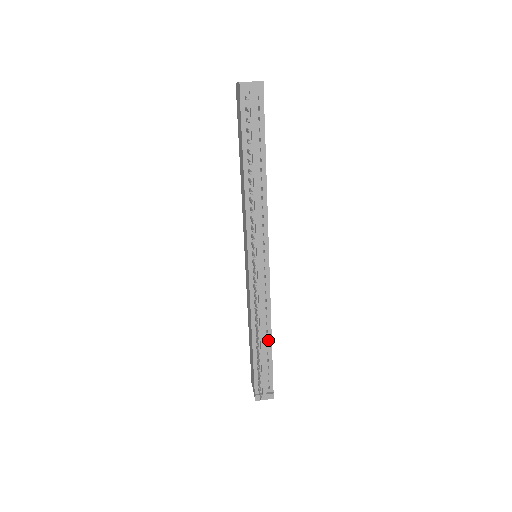
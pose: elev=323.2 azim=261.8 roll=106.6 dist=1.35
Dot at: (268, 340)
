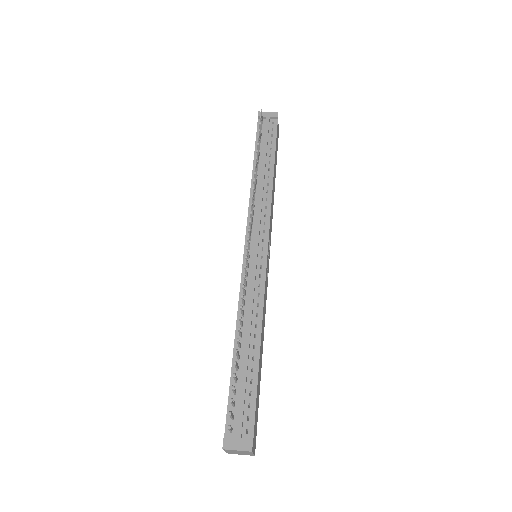
Dot at: (255, 350)
